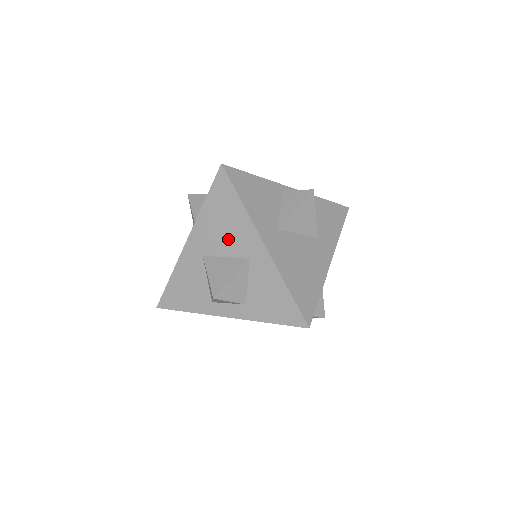
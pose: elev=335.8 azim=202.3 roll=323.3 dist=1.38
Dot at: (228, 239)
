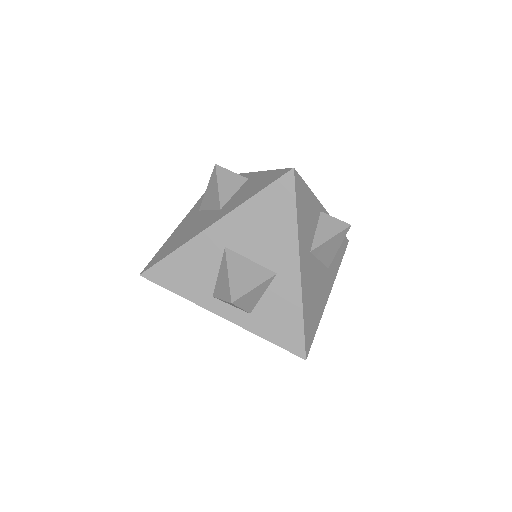
Dot at: (263, 244)
